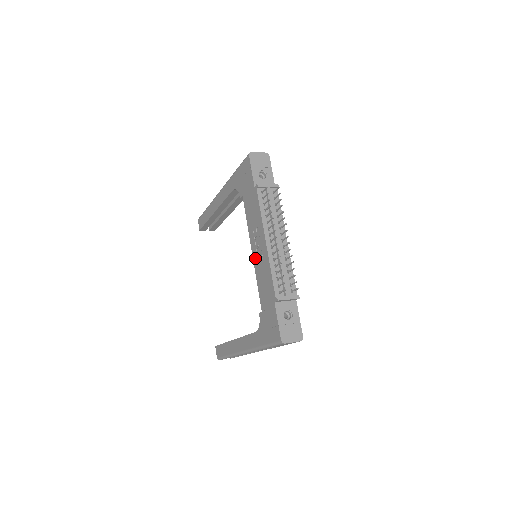
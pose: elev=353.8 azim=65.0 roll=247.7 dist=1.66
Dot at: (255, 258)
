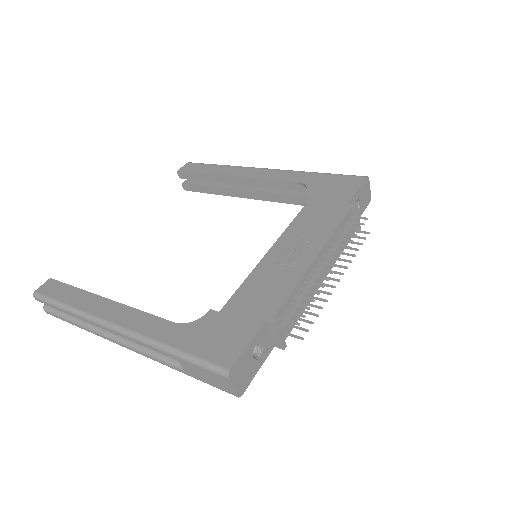
Dot at: (272, 256)
